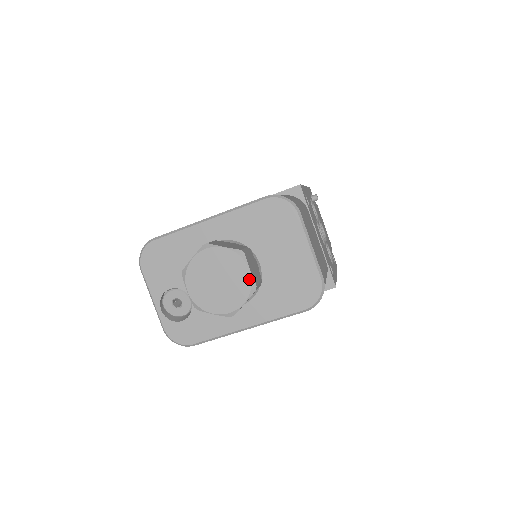
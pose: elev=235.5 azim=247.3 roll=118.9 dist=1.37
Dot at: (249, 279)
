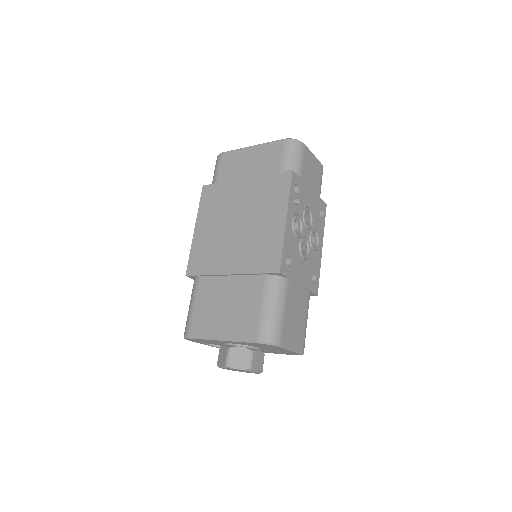
Dot at: occluded
